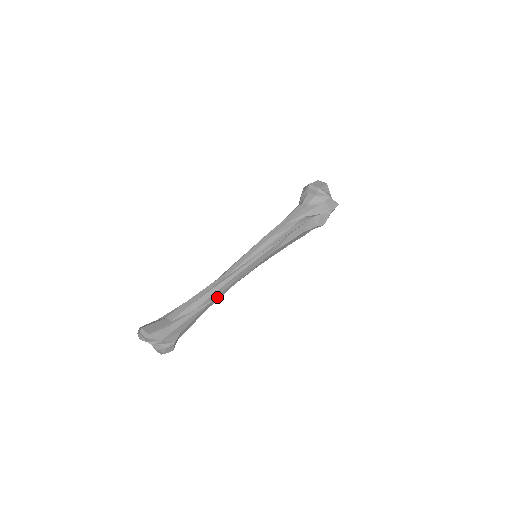
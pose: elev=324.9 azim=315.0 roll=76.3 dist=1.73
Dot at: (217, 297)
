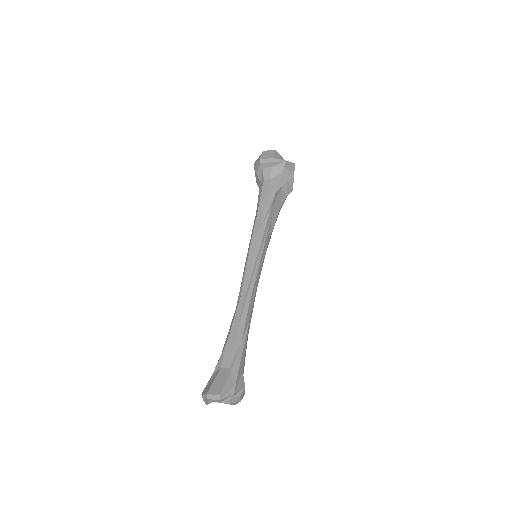
Dot at: (250, 317)
